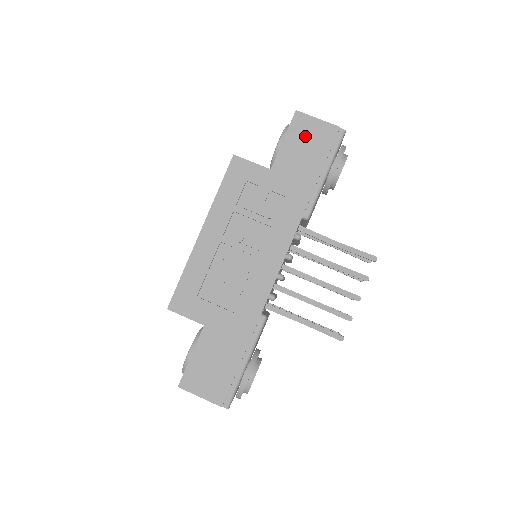
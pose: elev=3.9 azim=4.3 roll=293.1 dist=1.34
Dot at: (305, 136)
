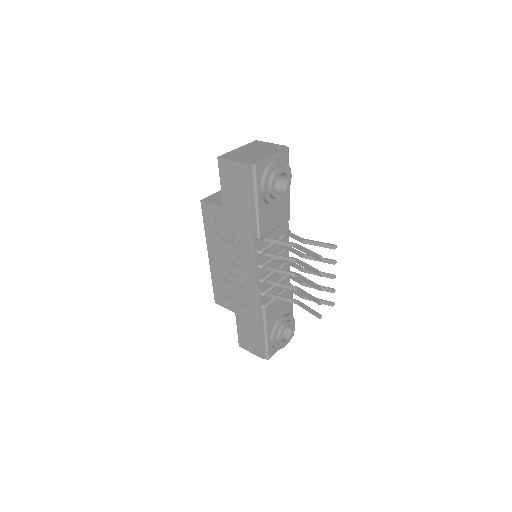
Dot at: (231, 177)
